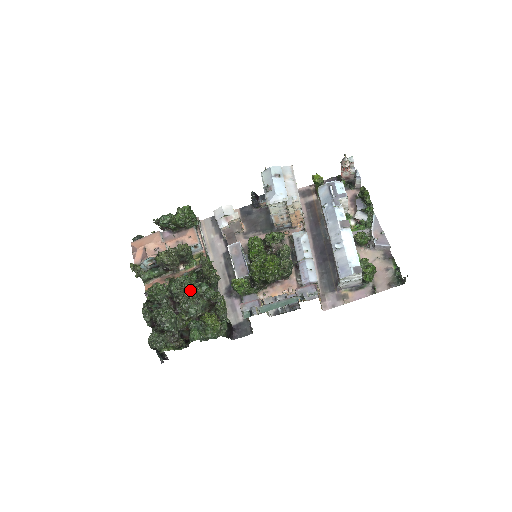
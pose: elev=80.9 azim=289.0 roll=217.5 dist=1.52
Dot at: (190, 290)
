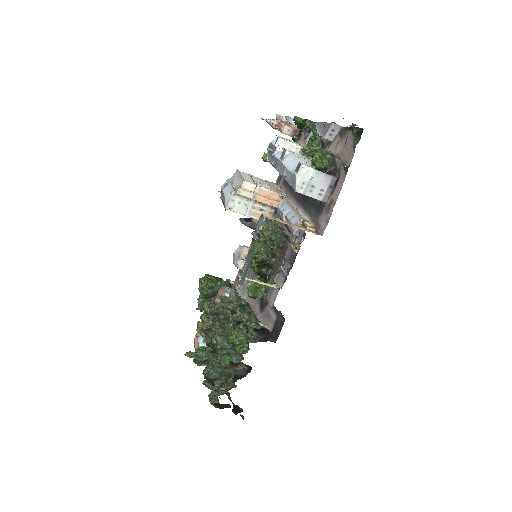
Dot at: (220, 330)
